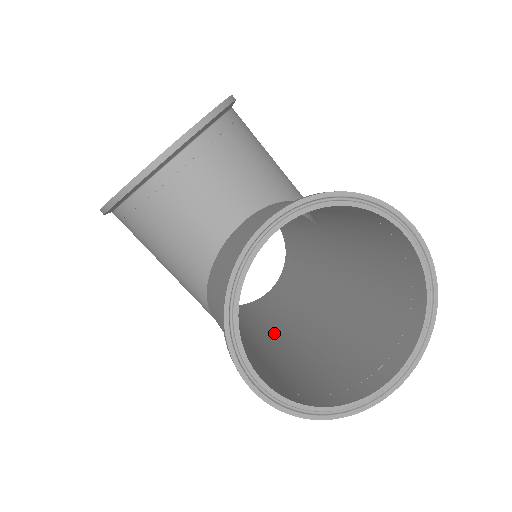
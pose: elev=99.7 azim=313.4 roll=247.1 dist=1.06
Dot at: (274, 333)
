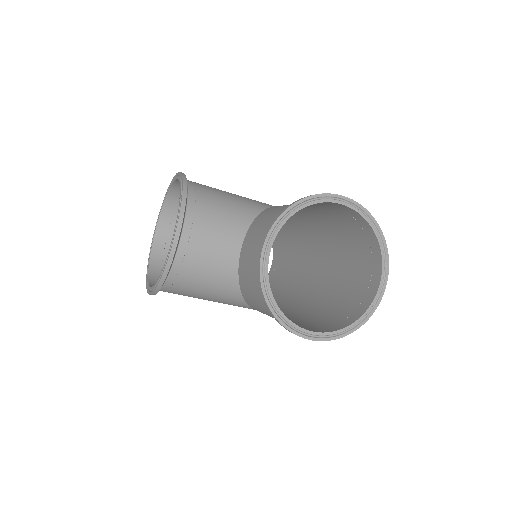
Dot at: (296, 293)
